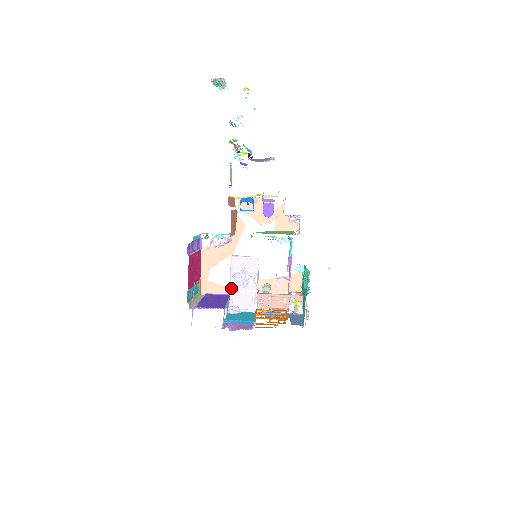
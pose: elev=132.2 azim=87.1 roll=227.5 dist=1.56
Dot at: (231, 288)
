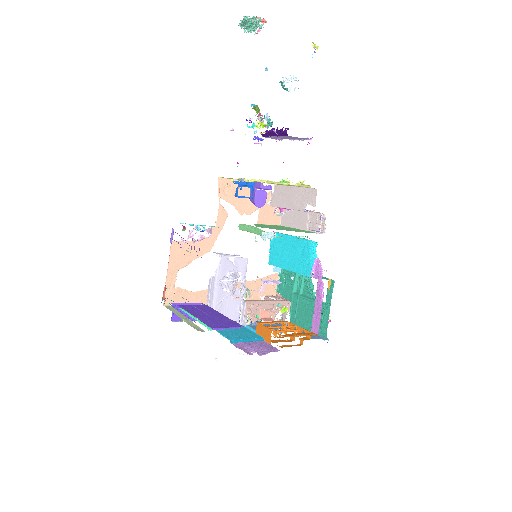
Dot at: (215, 296)
